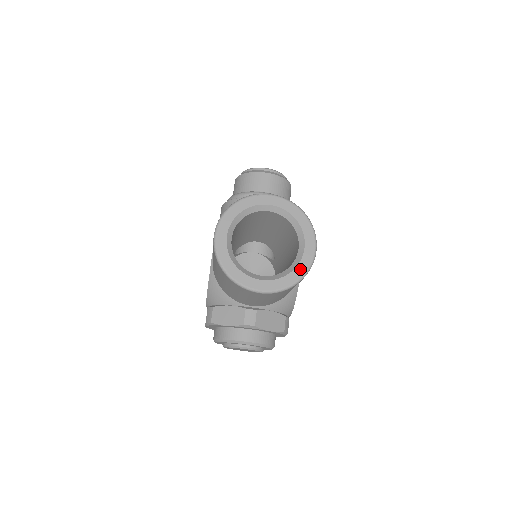
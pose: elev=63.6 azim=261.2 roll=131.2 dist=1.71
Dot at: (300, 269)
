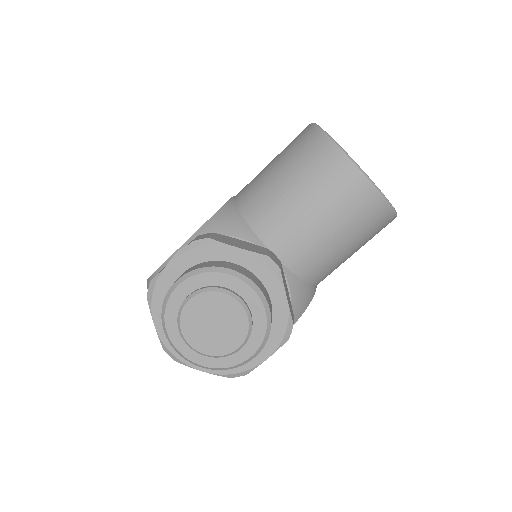
Dot at: occluded
